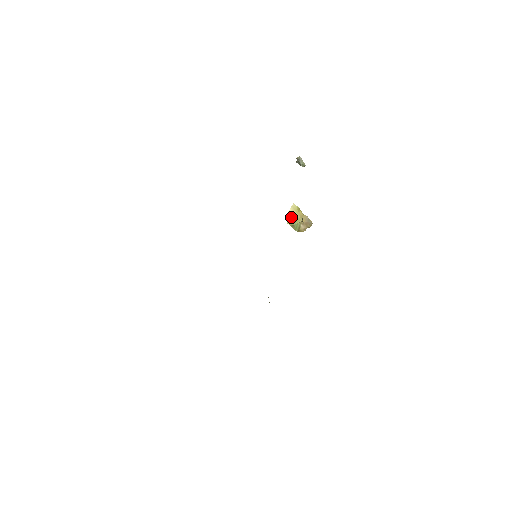
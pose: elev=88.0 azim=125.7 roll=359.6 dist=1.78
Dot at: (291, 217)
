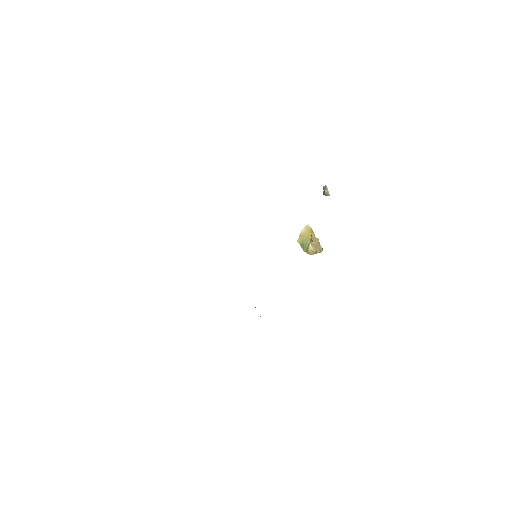
Dot at: (302, 236)
